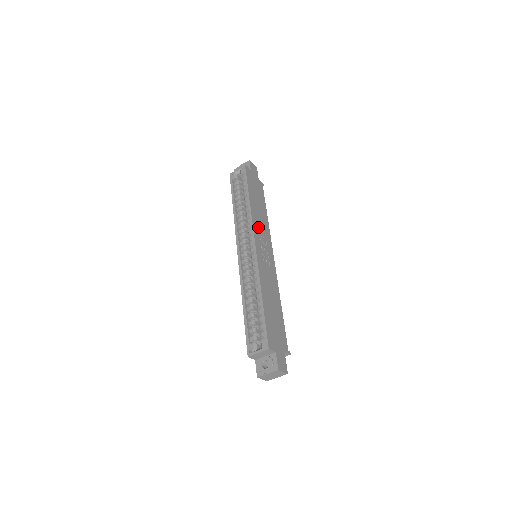
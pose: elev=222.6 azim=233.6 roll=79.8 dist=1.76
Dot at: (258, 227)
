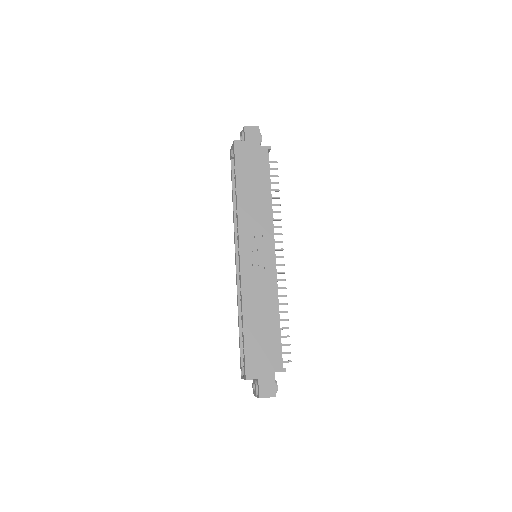
Dot at: (249, 225)
